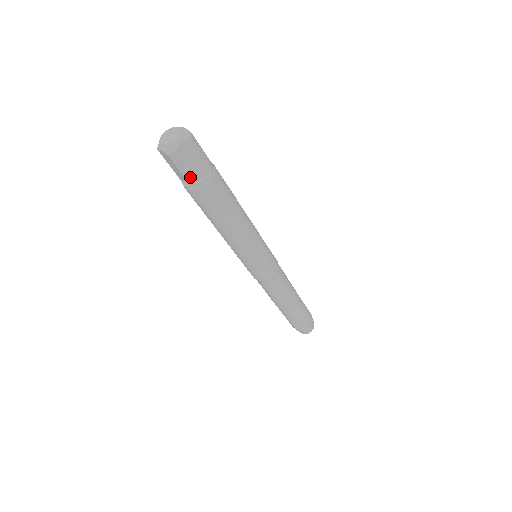
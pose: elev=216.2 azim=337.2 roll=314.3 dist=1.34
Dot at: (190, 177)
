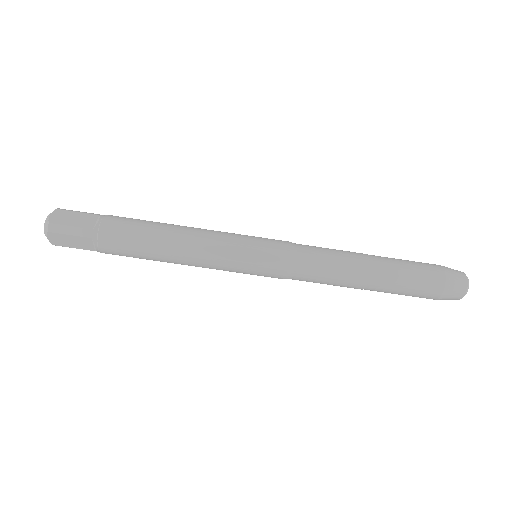
Dot at: (82, 231)
